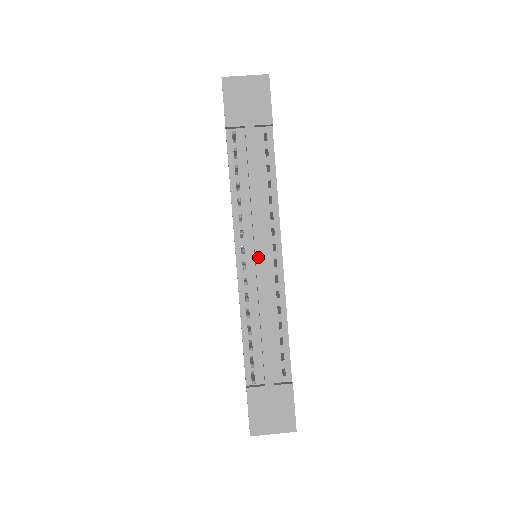
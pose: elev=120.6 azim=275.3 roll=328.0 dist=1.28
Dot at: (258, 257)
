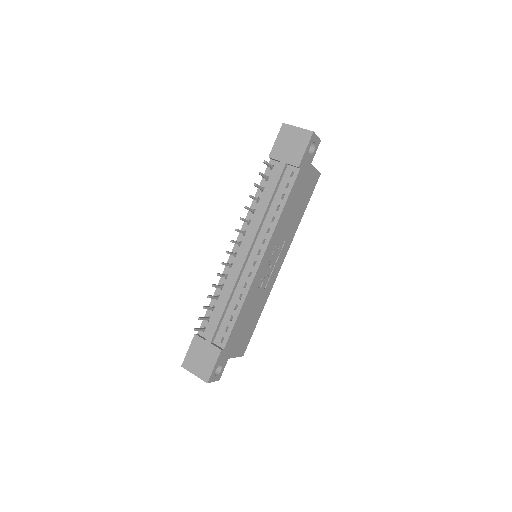
Dot at: (244, 253)
